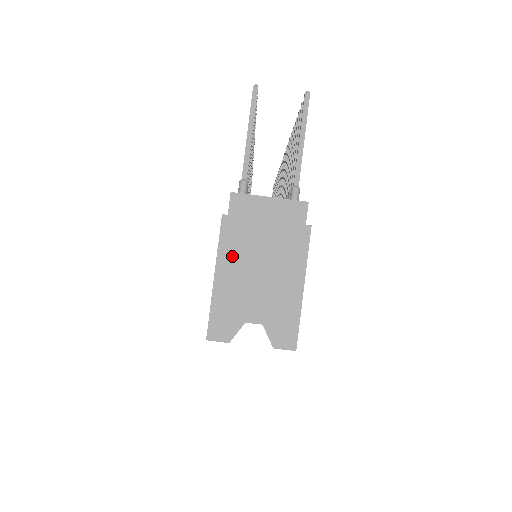
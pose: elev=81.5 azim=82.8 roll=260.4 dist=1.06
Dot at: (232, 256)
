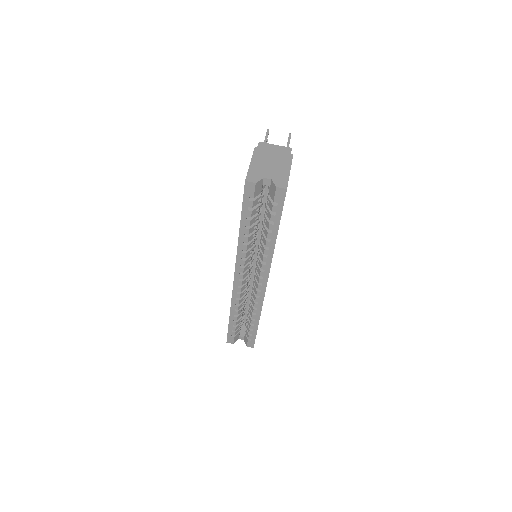
Dot at: (258, 158)
